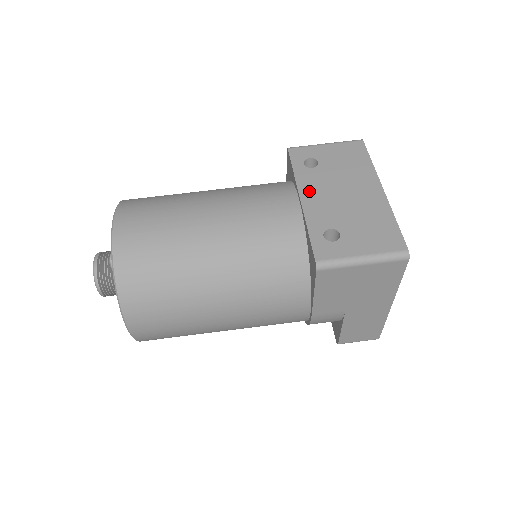
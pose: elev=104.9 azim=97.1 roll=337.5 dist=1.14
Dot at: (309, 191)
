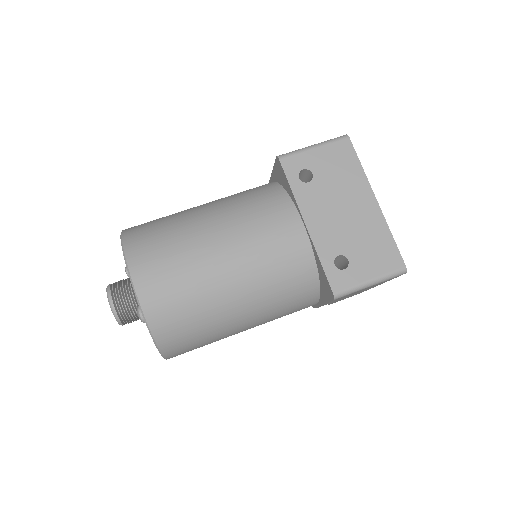
Dot at: (311, 213)
